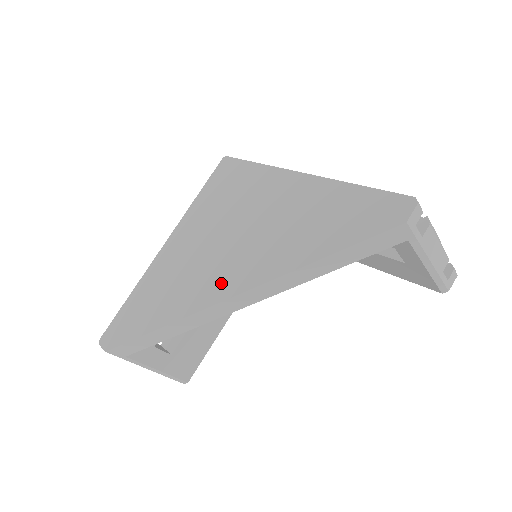
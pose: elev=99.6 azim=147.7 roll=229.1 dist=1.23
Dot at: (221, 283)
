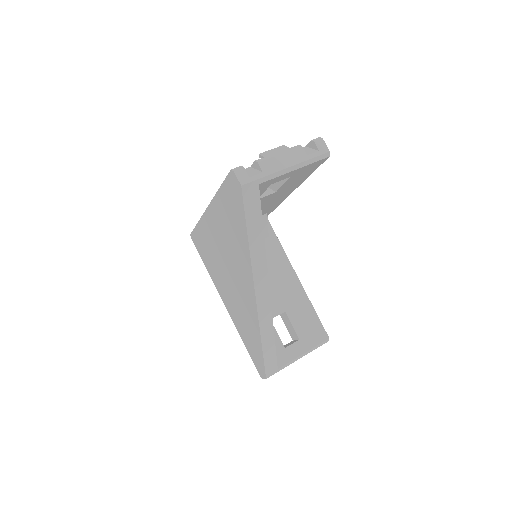
Dot at: (248, 297)
